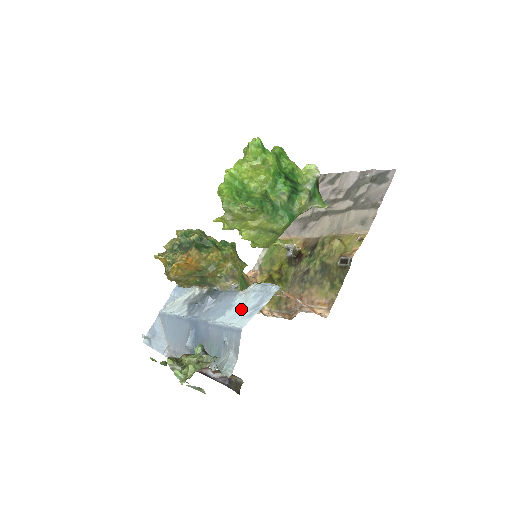
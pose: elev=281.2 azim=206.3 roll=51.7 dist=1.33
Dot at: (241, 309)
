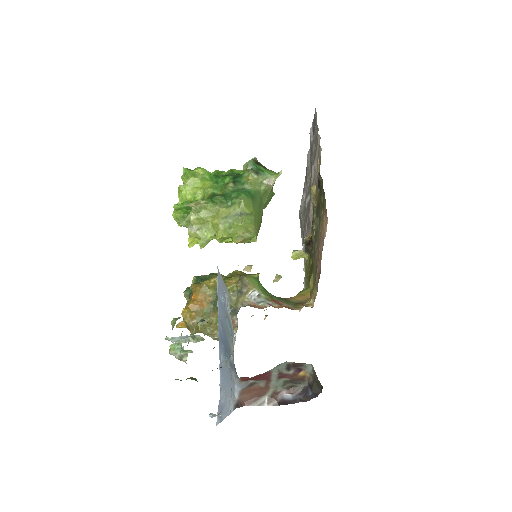
Dot at: occluded
